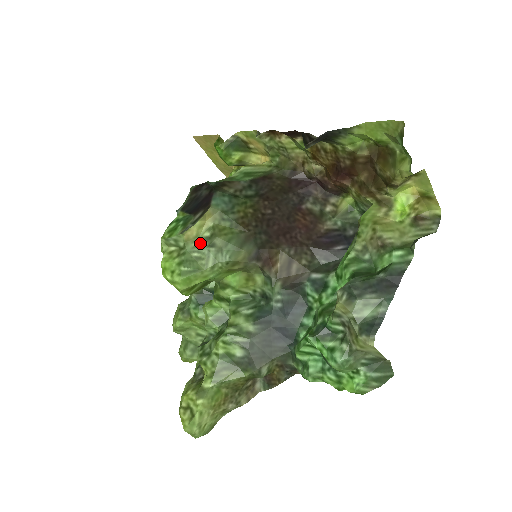
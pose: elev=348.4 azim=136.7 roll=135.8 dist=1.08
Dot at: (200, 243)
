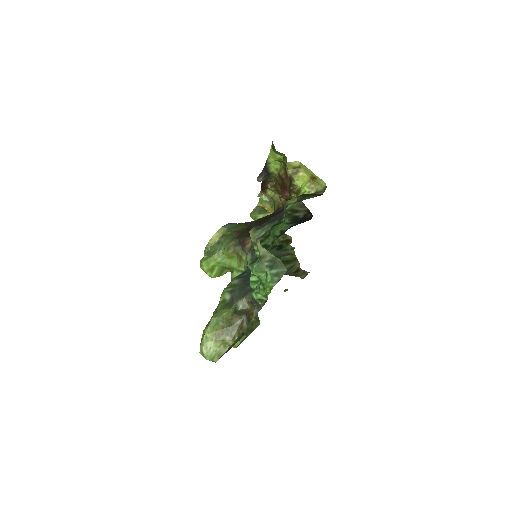
Dot at: (216, 245)
